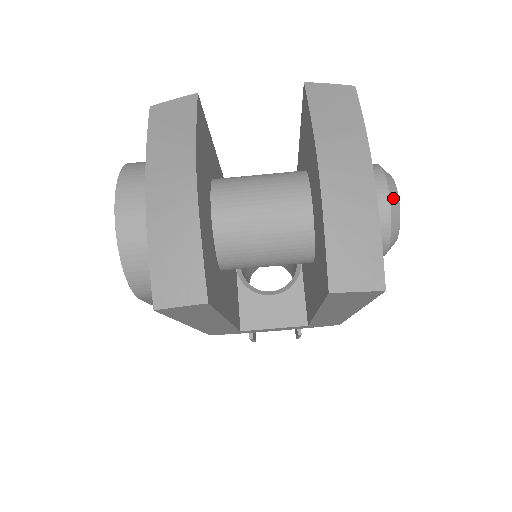
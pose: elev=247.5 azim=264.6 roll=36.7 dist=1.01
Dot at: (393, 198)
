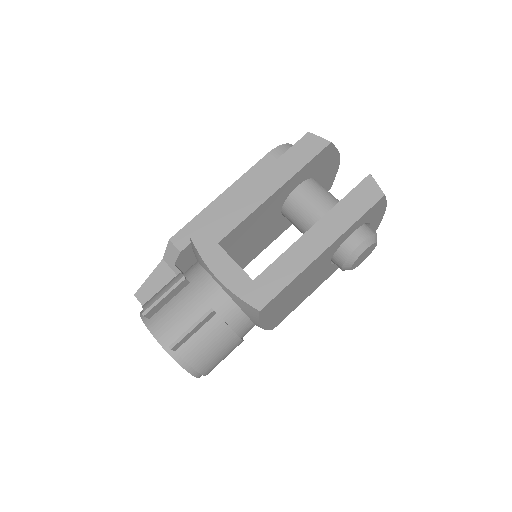
Dot at: occluded
